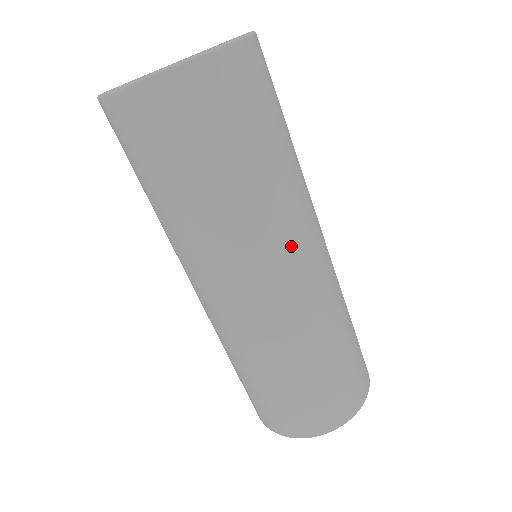
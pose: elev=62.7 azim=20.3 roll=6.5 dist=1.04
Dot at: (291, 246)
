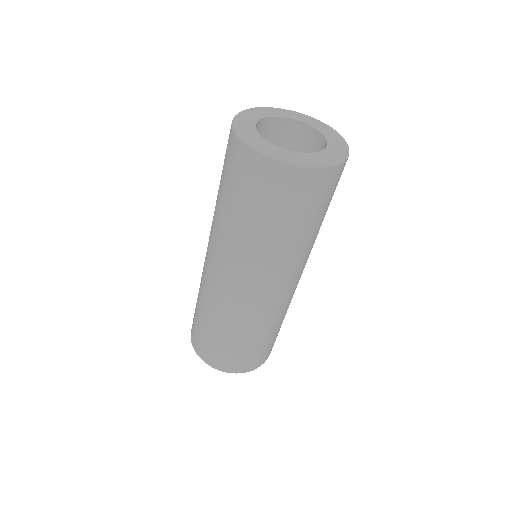
Dot at: (261, 277)
